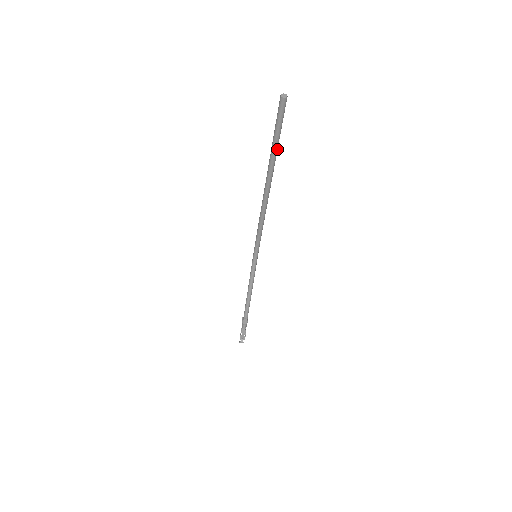
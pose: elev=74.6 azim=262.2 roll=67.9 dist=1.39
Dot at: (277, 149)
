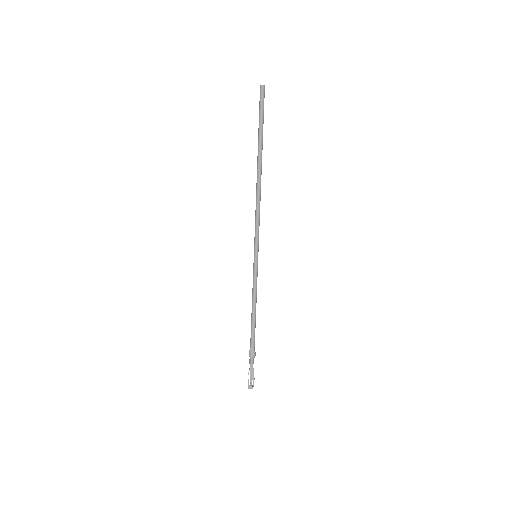
Dot at: occluded
